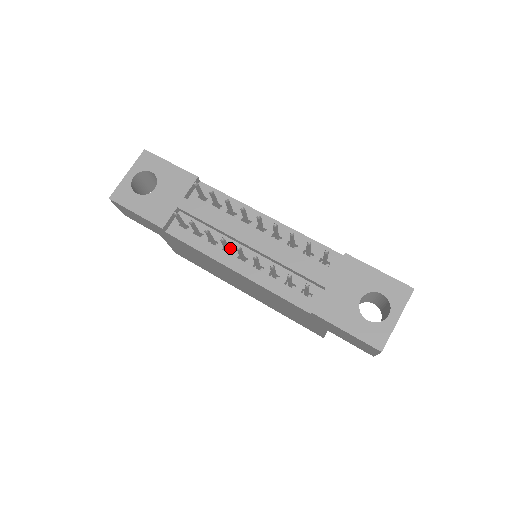
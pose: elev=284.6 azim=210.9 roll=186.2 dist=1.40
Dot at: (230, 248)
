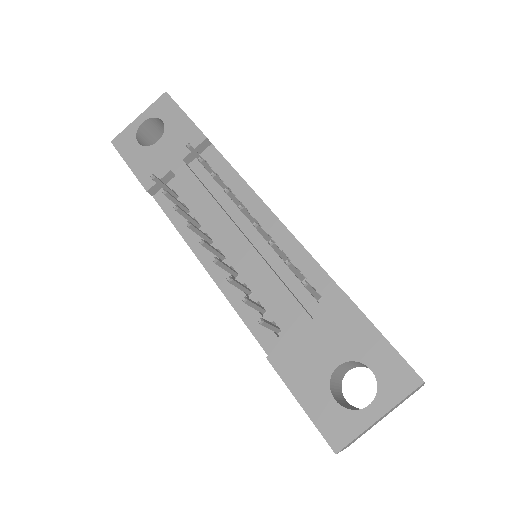
Dot at: (211, 237)
